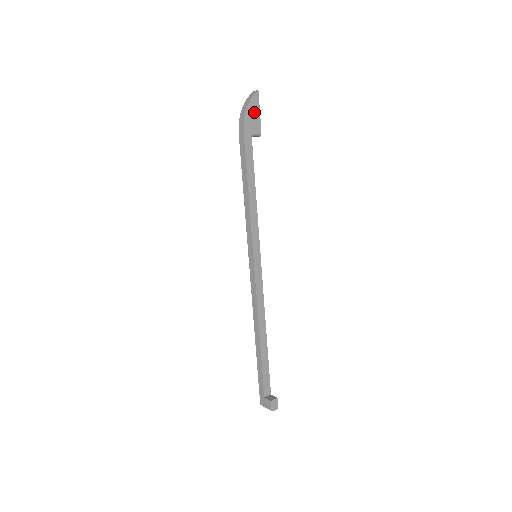
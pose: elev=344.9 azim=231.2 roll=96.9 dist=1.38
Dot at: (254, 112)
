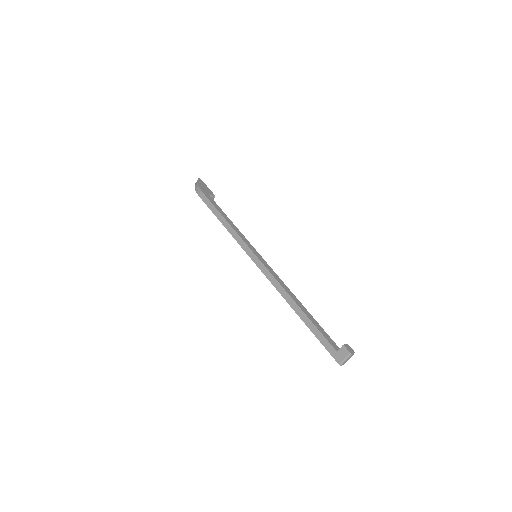
Dot at: (203, 186)
